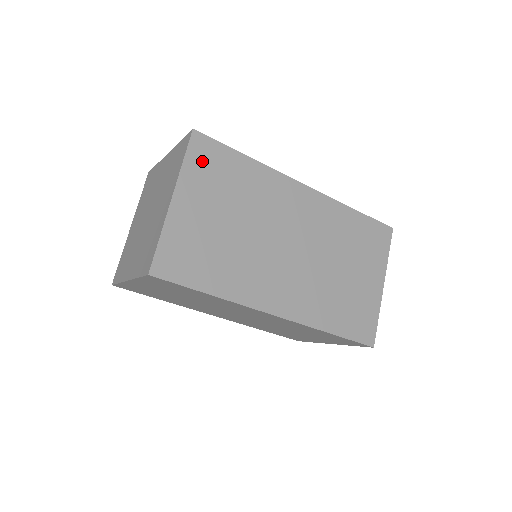
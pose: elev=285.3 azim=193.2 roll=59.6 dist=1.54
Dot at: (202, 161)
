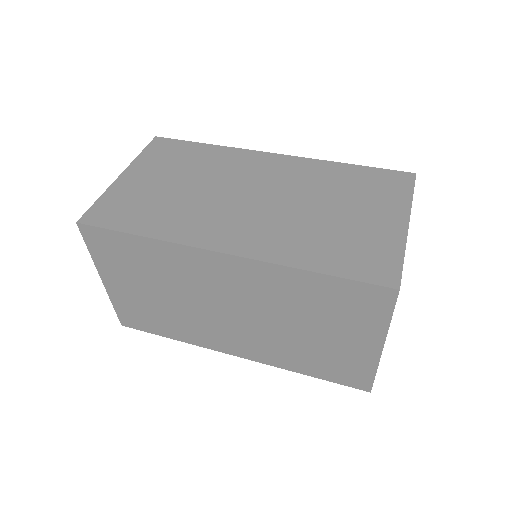
Dot at: (159, 152)
